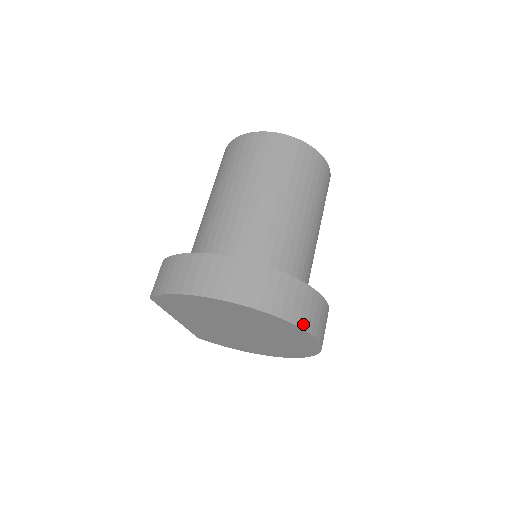
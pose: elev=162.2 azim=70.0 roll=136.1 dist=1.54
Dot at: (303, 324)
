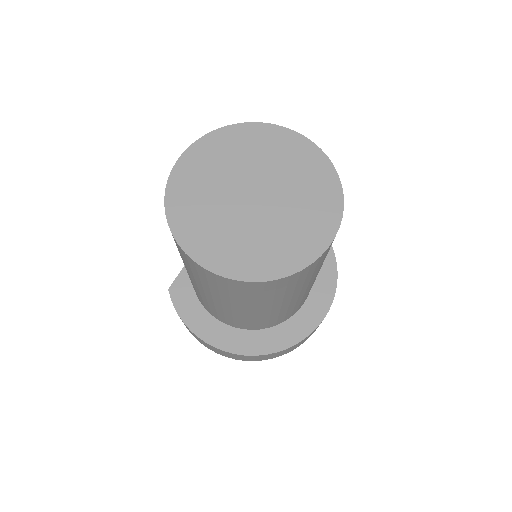
Dot at: (295, 348)
